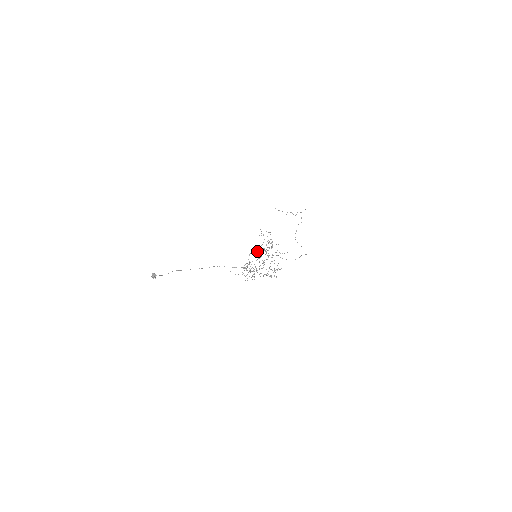
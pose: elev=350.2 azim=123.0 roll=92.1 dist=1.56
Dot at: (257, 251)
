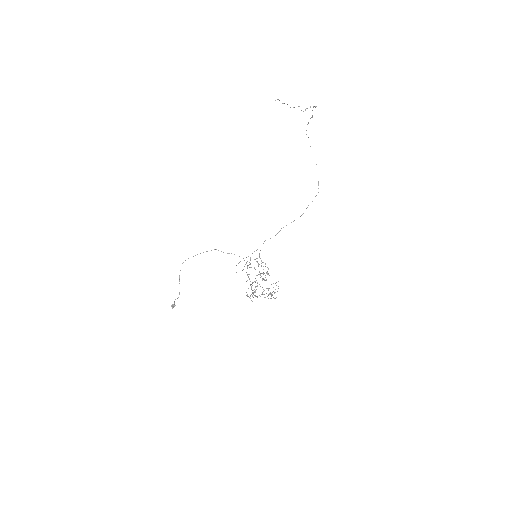
Dot at: (255, 259)
